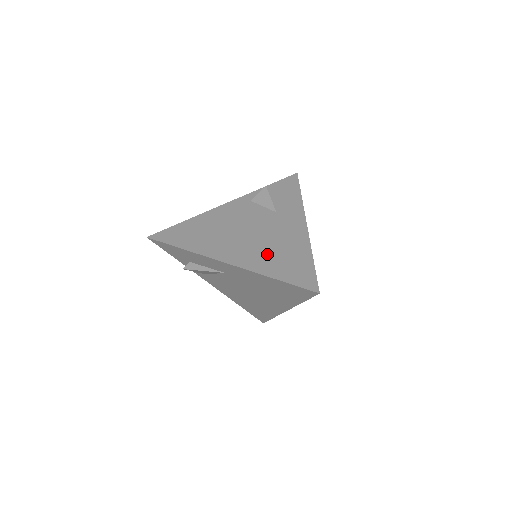
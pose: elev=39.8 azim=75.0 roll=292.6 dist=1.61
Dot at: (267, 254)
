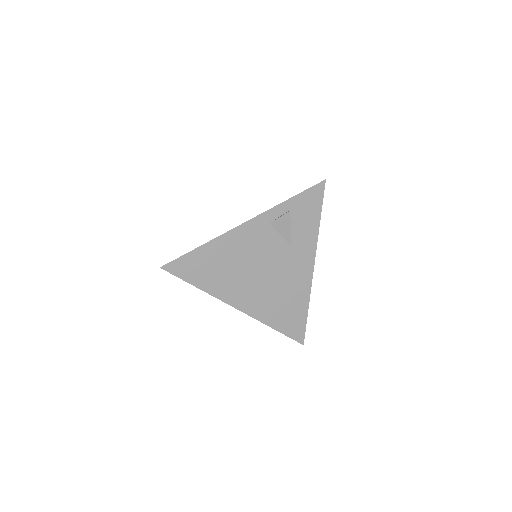
Dot at: (273, 302)
